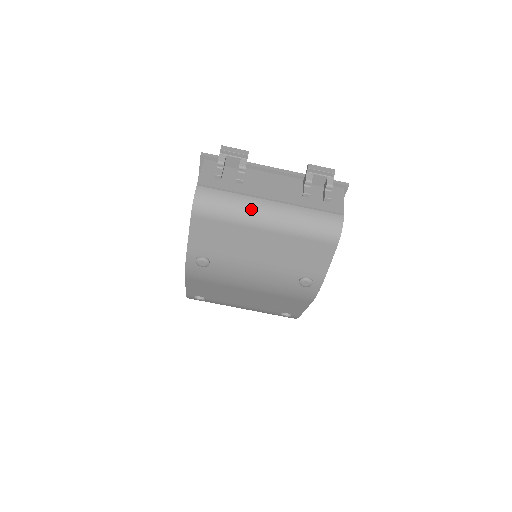
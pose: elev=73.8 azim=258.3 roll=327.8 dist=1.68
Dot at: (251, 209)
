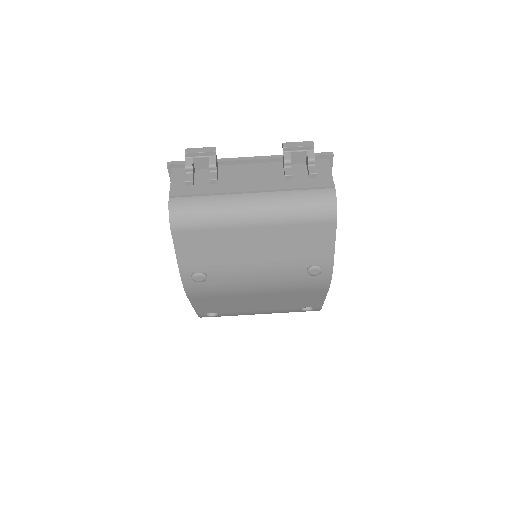
Dot at: (232, 208)
